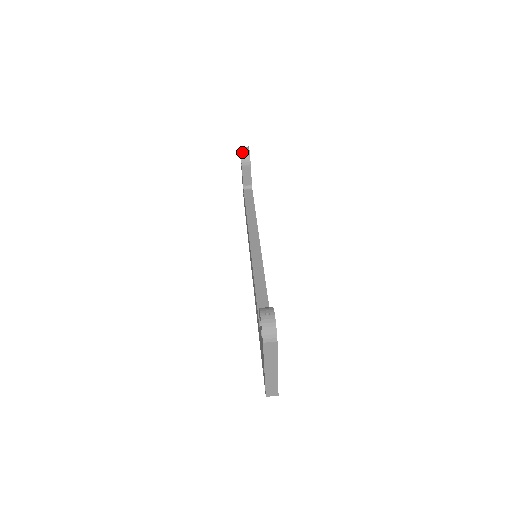
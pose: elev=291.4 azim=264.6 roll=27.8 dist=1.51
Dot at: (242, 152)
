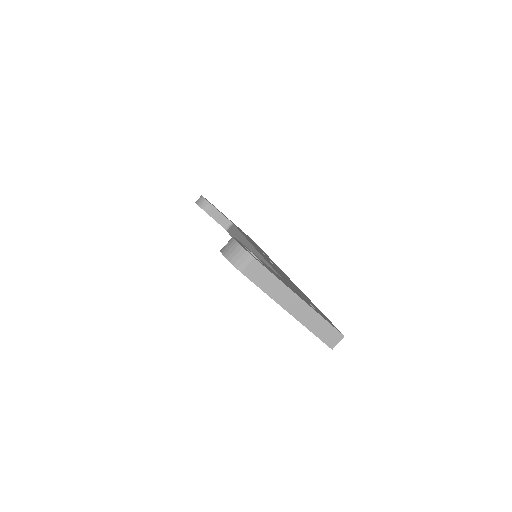
Dot at: (197, 203)
